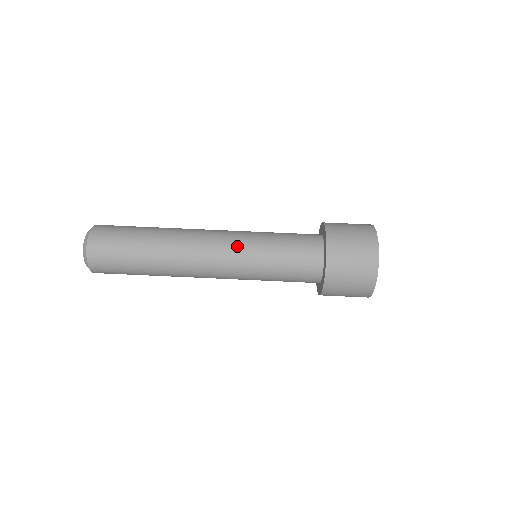
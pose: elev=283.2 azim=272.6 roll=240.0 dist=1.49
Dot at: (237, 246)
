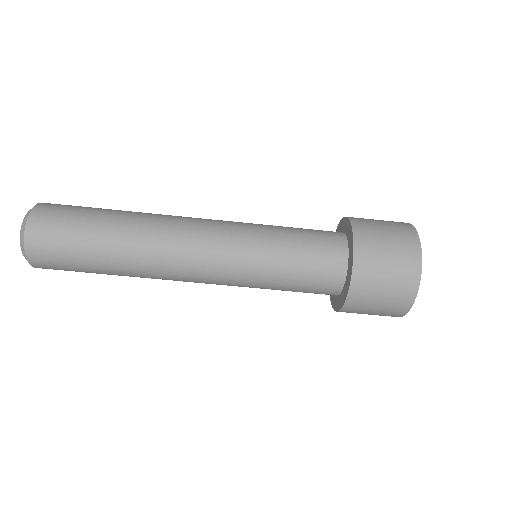
Dot at: (229, 285)
